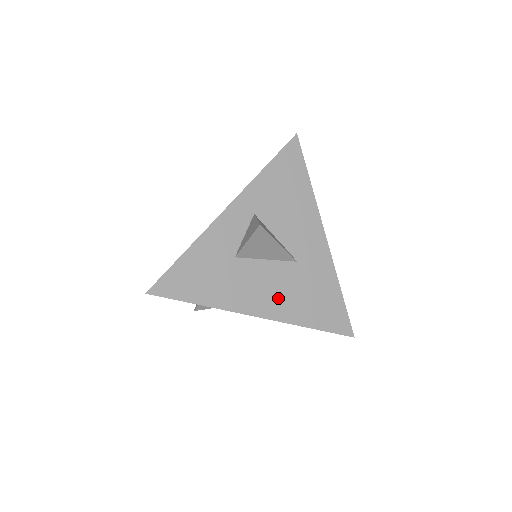
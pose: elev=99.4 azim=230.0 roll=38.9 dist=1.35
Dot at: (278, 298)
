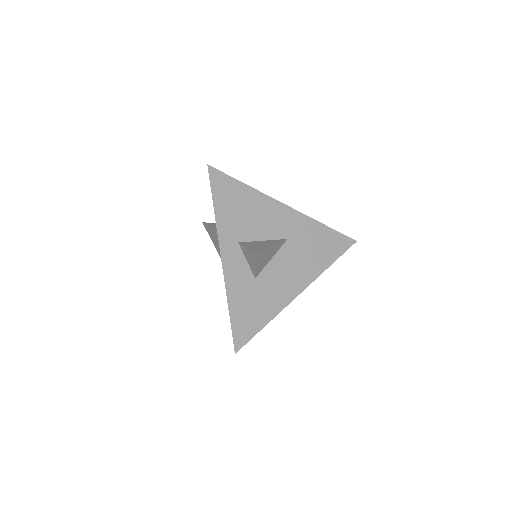
Dot at: (299, 271)
